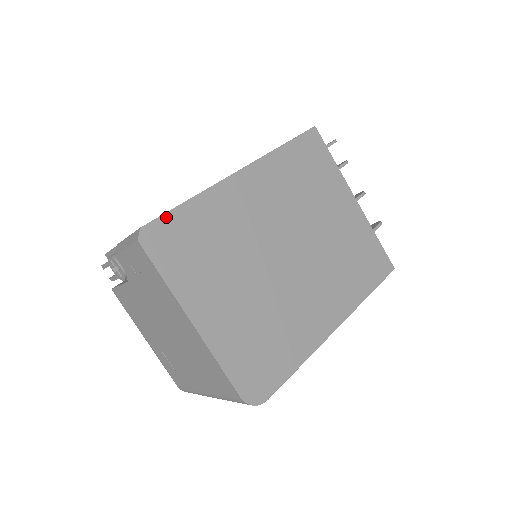
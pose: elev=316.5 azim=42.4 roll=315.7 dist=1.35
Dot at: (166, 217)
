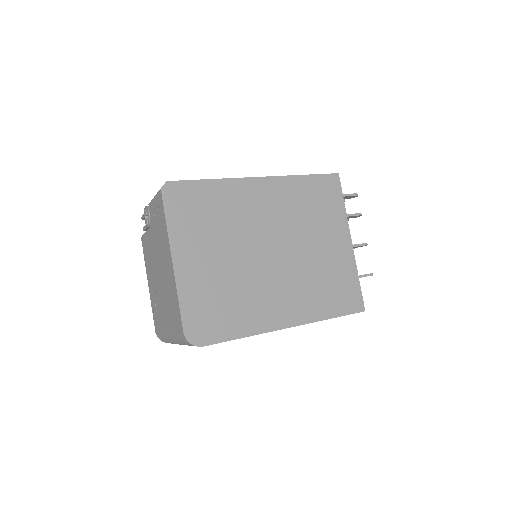
Dot at: (188, 183)
